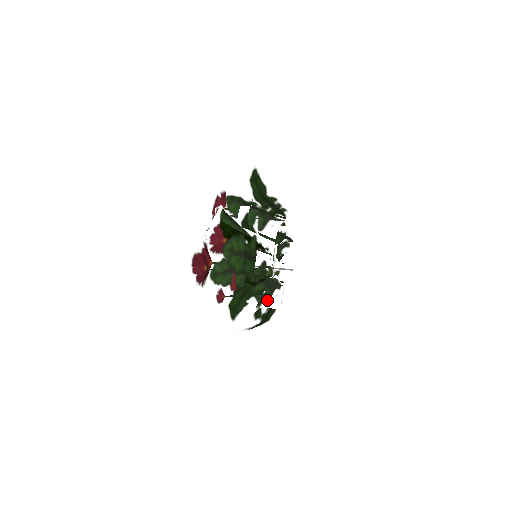
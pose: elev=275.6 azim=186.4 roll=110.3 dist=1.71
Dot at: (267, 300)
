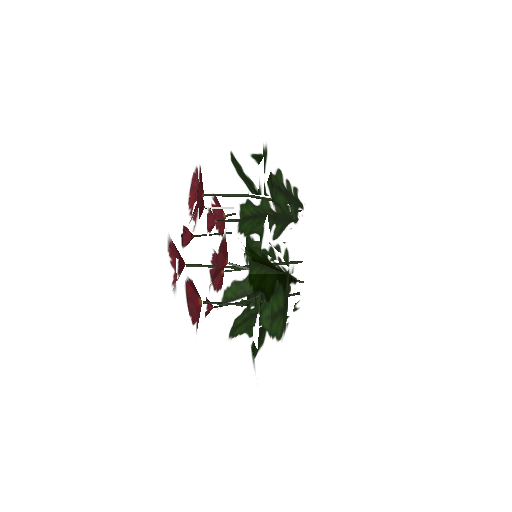
Dot at: occluded
